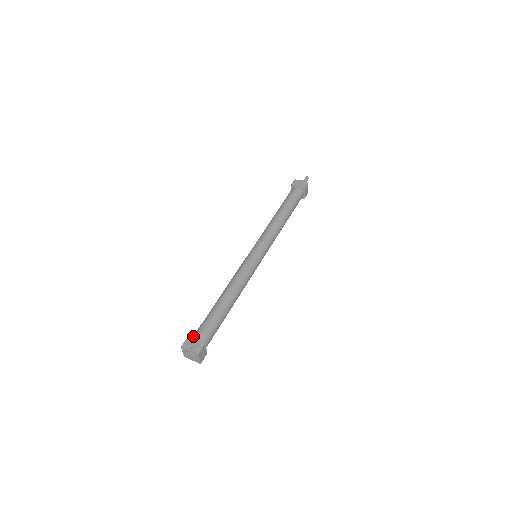
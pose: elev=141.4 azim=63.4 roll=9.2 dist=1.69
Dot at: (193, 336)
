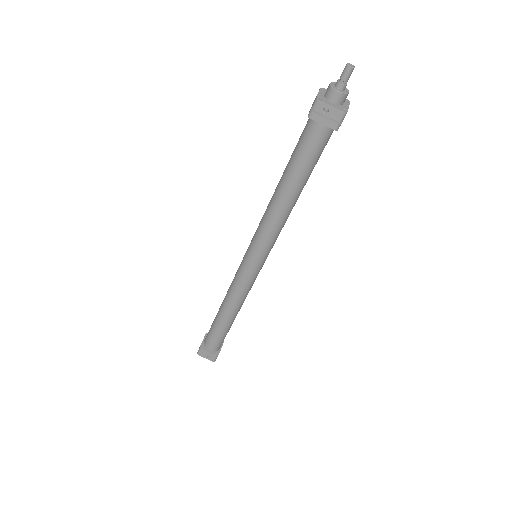
Dot at: (205, 344)
